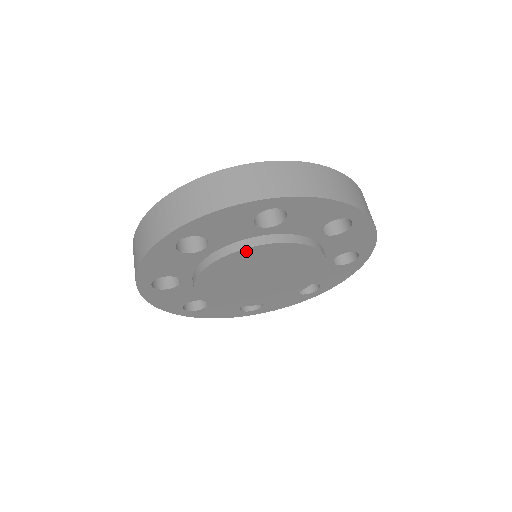
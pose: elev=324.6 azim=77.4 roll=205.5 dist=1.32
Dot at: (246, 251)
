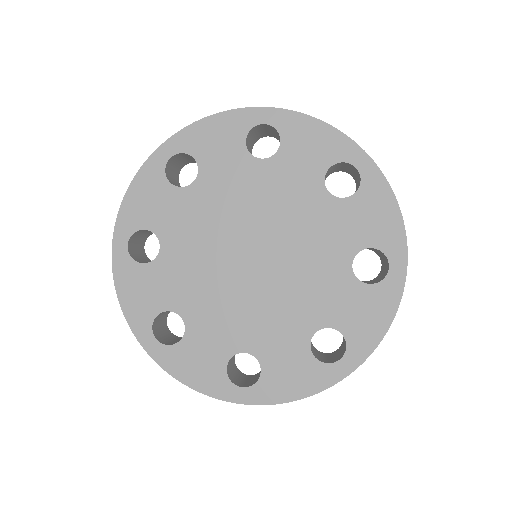
Dot at: (233, 180)
